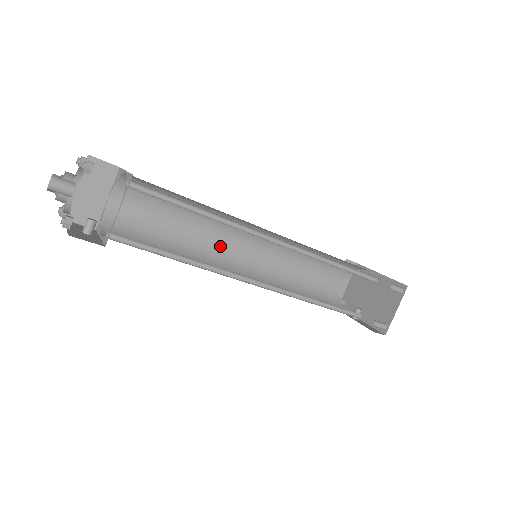
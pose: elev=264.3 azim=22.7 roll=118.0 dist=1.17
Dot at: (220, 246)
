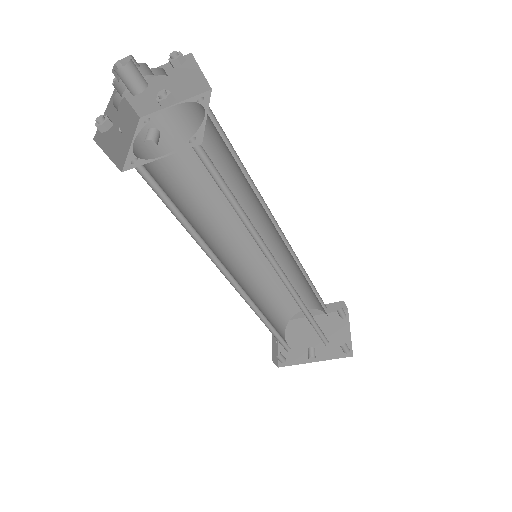
Dot at: (214, 250)
